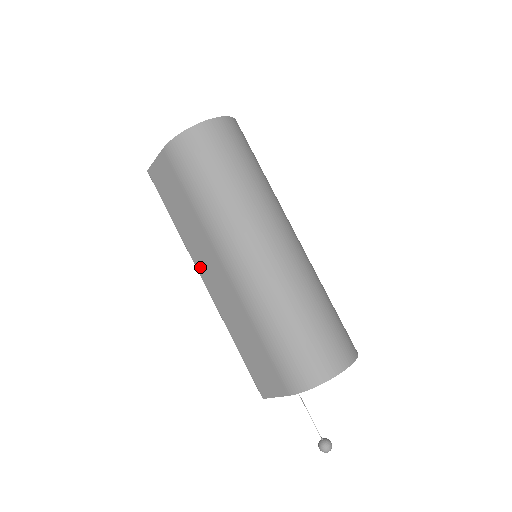
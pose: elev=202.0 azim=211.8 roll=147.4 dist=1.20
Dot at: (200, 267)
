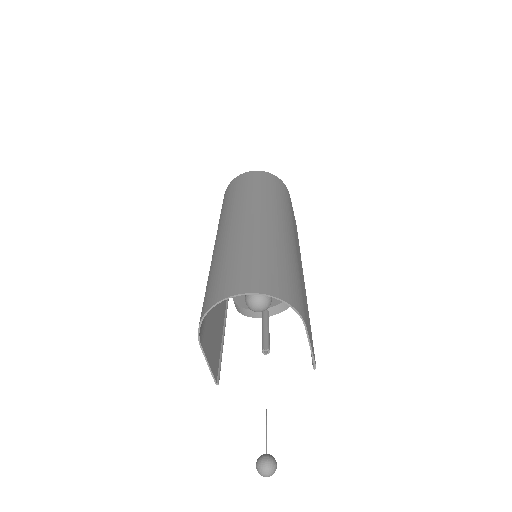
Dot at: occluded
